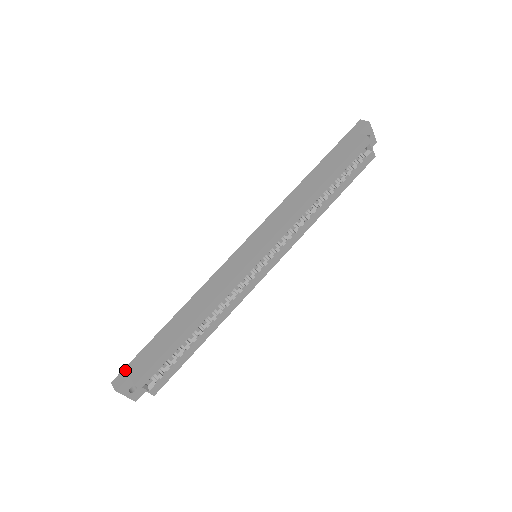
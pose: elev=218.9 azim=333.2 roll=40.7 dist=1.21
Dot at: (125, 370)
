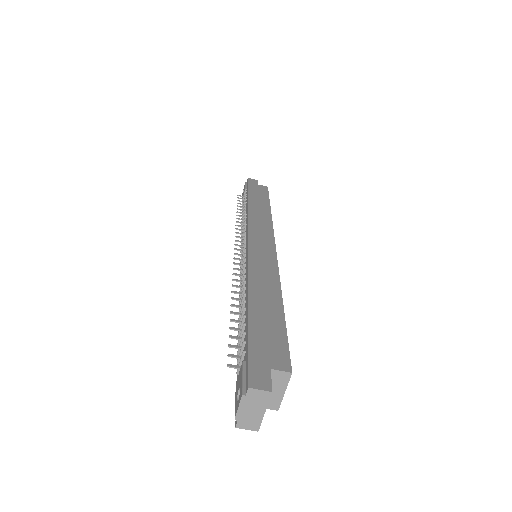
Dot at: (253, 365)
